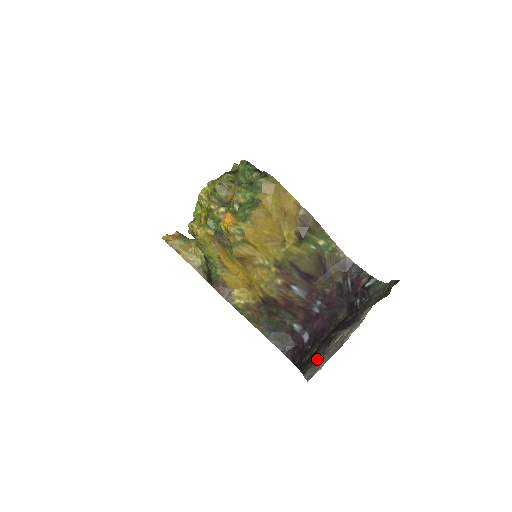
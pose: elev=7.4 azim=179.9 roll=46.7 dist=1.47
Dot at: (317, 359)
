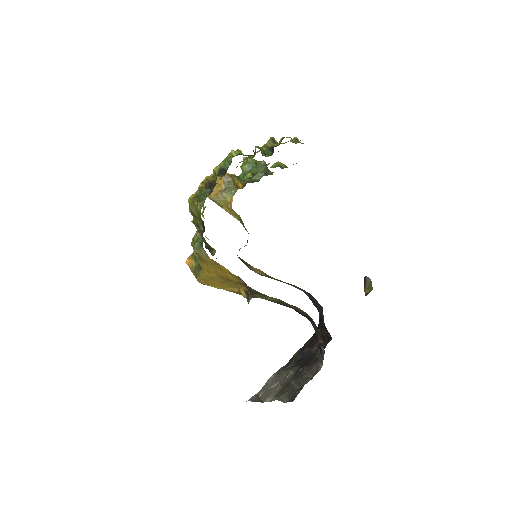
Dot at: (283, 370)
